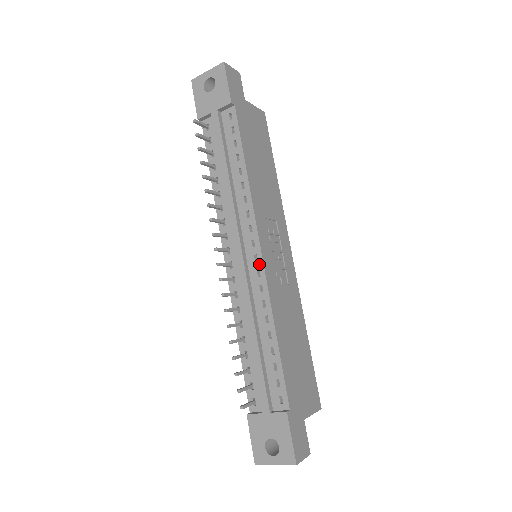
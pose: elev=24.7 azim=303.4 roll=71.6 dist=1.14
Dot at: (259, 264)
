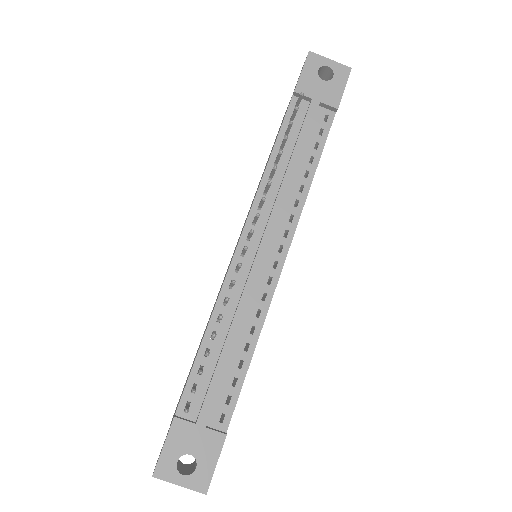
Dot at: (276, 272)
